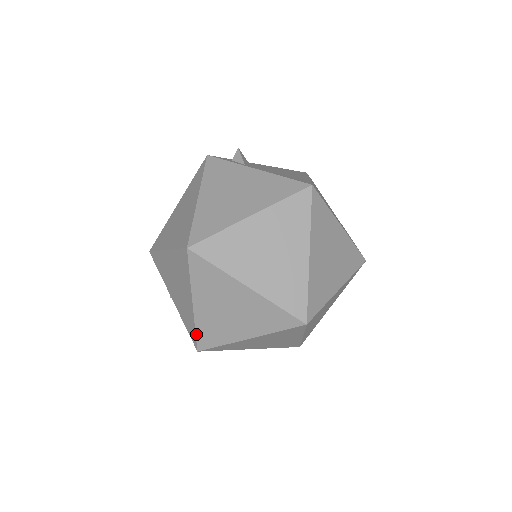
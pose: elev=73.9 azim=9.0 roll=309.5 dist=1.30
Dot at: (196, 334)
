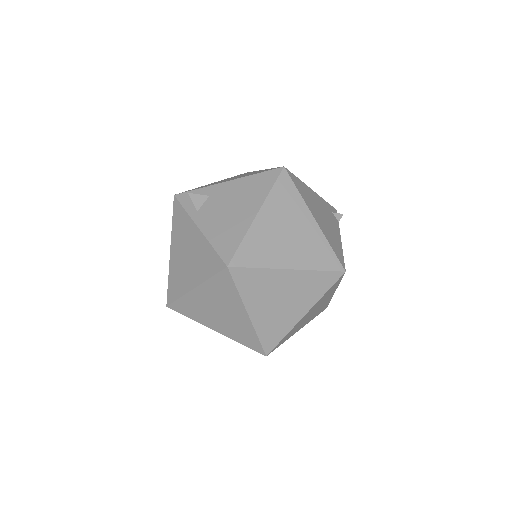
Dot at: occluded
